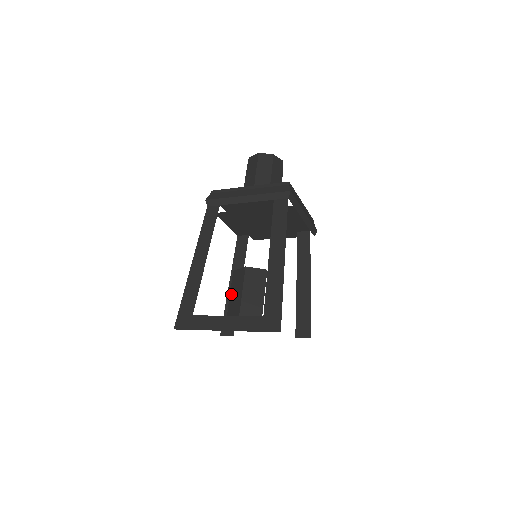
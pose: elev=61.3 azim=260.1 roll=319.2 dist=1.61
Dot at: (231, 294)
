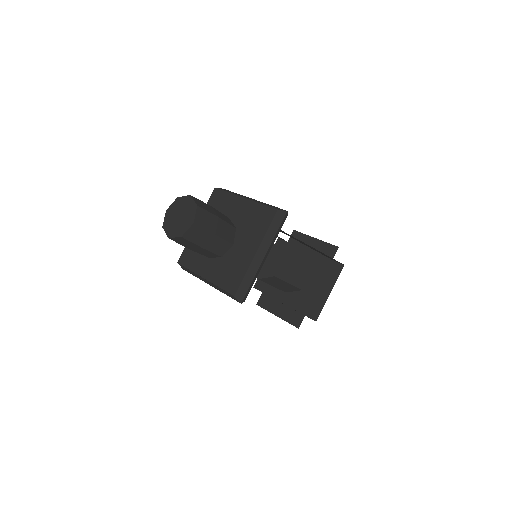
Dot at: occluded
